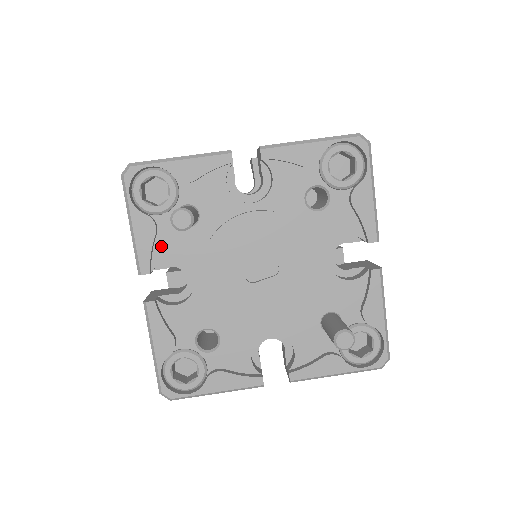
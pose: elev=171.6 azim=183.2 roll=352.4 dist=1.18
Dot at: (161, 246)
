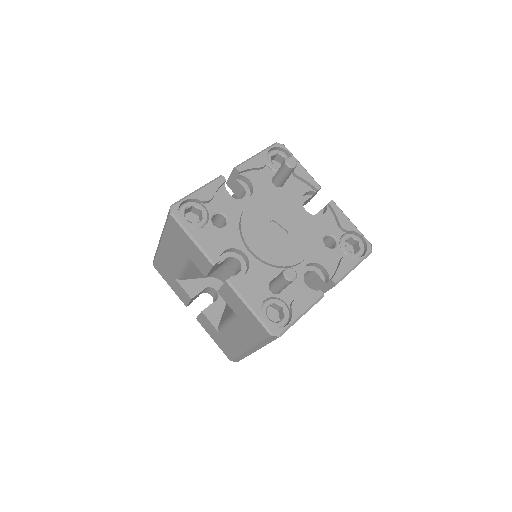
Dot at: (255, 174)
